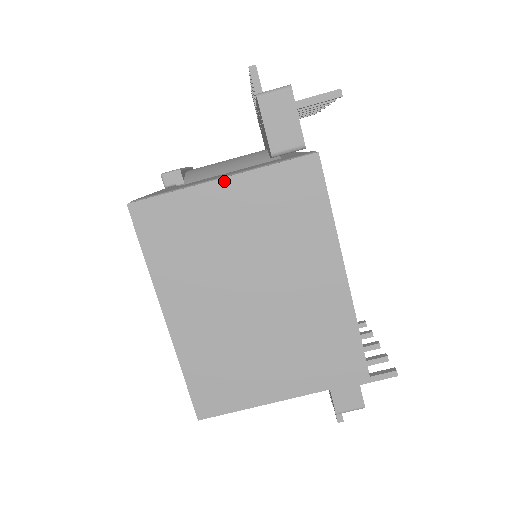
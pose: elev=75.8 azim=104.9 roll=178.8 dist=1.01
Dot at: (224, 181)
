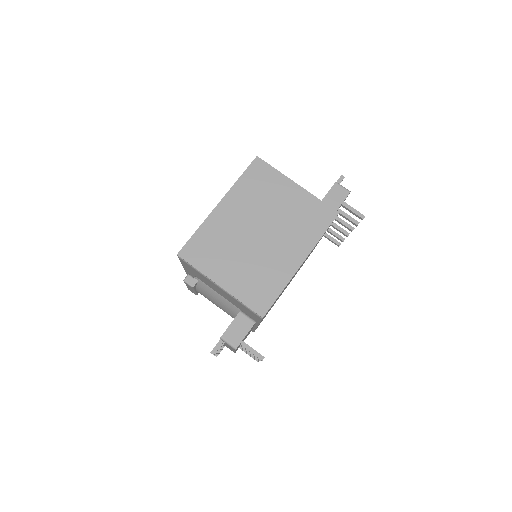
Dot at: (298, 186)
